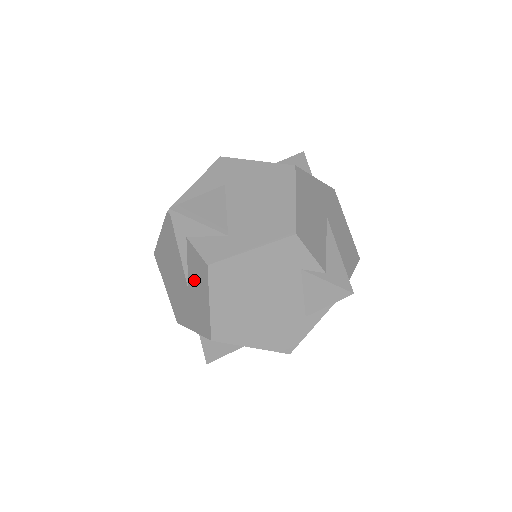
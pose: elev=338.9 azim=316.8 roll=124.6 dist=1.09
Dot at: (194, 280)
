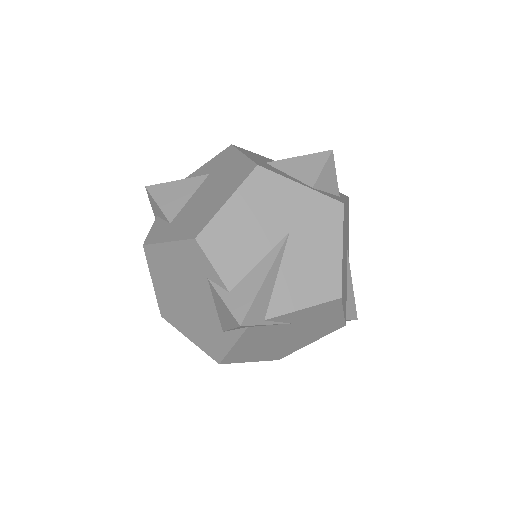
Dot at: occluded
